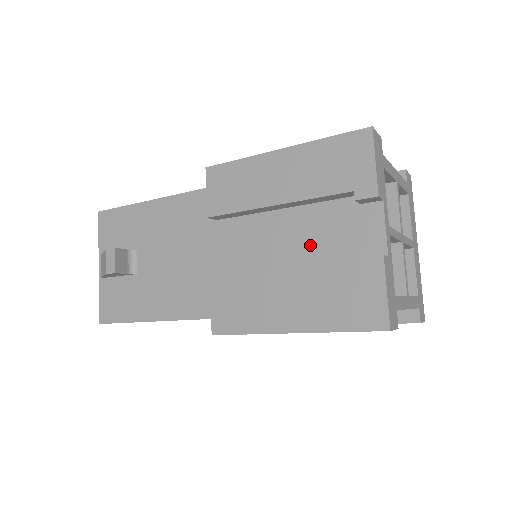
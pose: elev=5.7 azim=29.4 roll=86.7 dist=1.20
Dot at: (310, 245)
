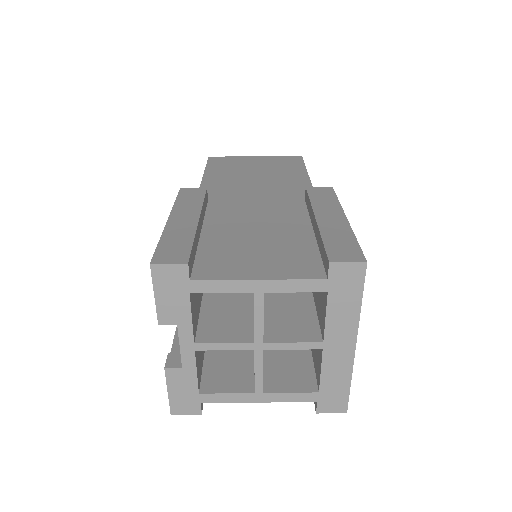
Dot at: occluded
